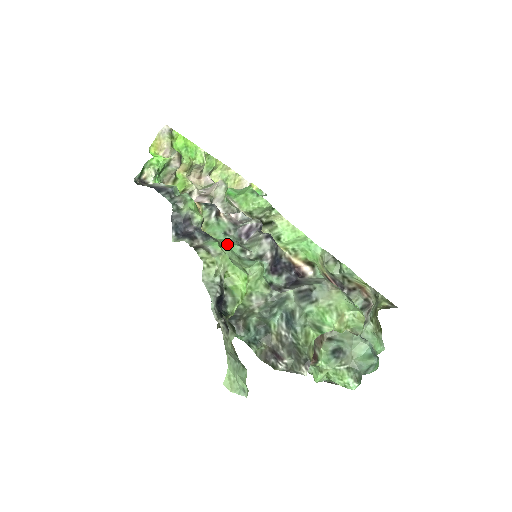
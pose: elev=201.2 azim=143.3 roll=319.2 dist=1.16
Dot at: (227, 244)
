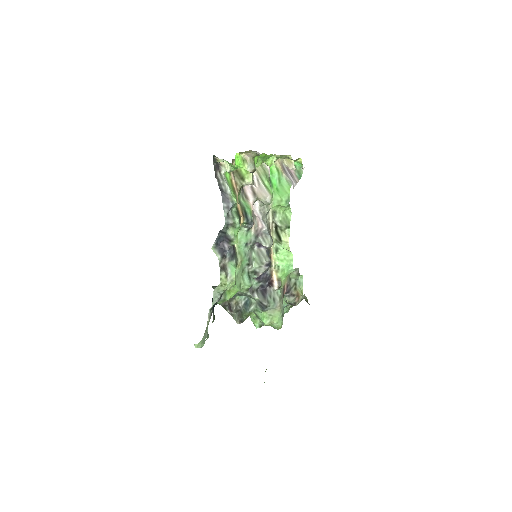
Dot at: (242, 260)
